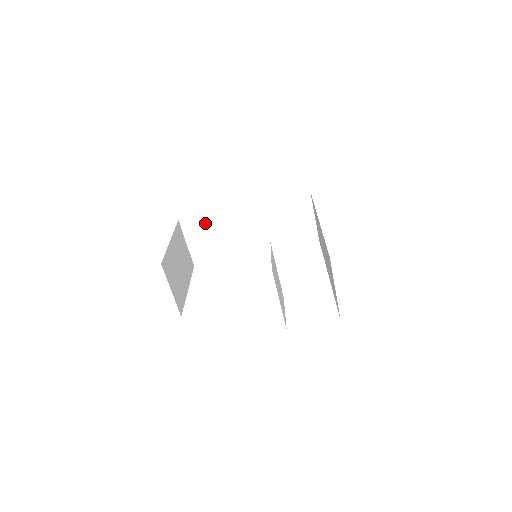
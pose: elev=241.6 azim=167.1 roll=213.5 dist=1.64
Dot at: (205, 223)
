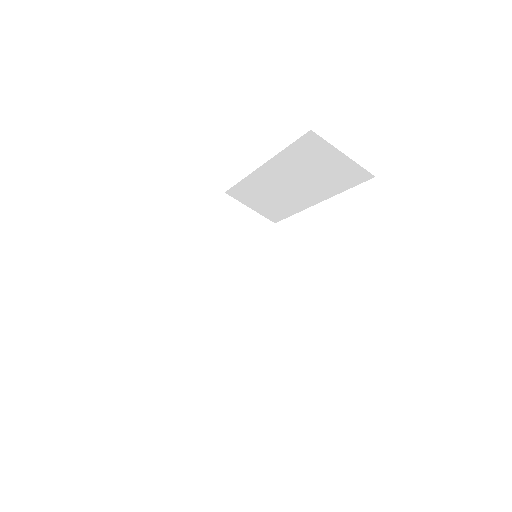
Dot at: (184, 310)
